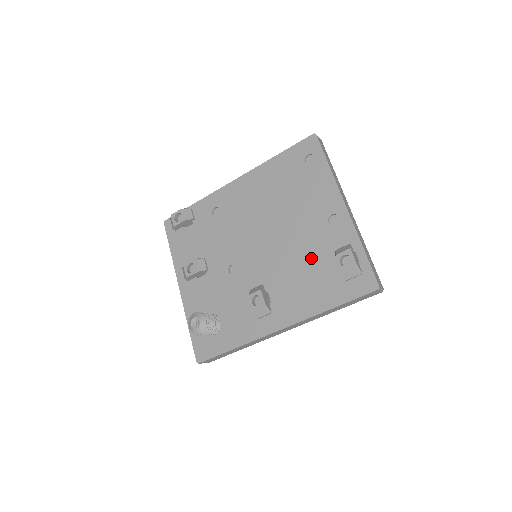
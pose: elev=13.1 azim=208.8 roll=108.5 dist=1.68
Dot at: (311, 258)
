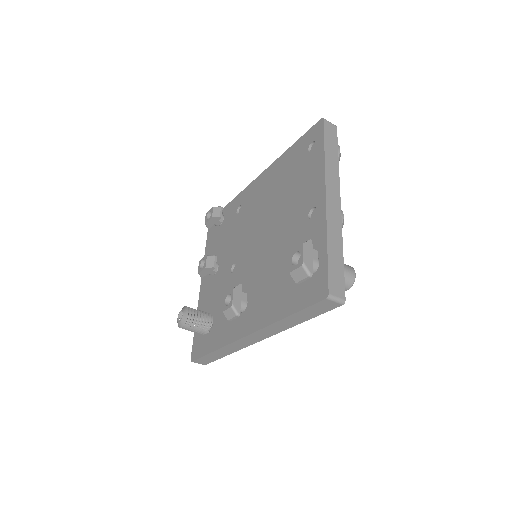
Dot at: (285, 258)
